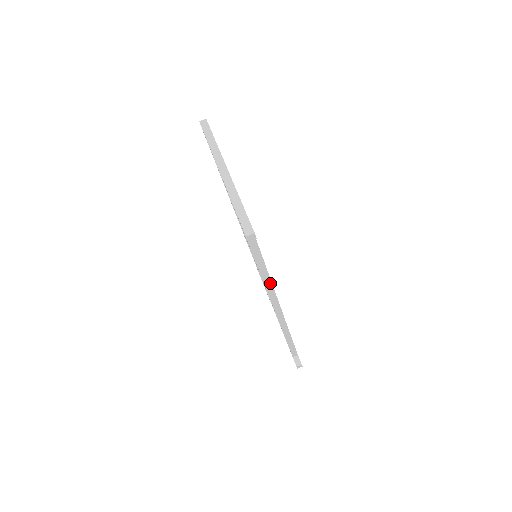
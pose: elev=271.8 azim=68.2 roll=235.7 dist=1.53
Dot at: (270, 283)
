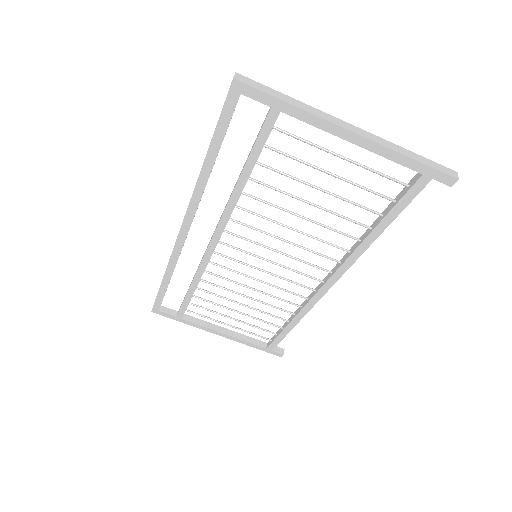
Dot at: occluded
